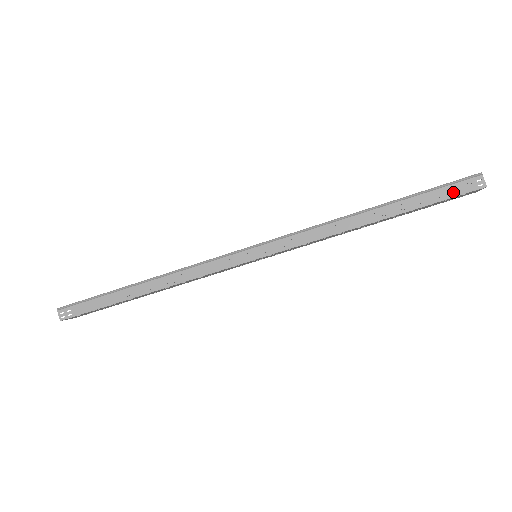
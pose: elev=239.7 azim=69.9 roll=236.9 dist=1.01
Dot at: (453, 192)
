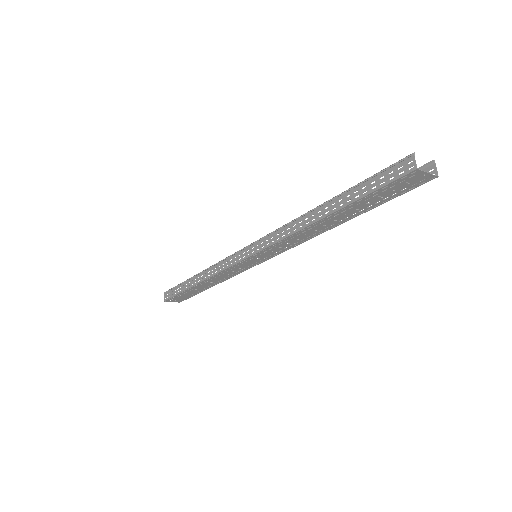
Dot at: (385, 180)
